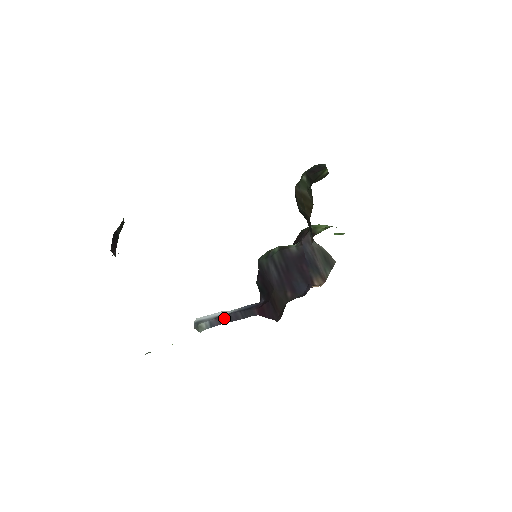
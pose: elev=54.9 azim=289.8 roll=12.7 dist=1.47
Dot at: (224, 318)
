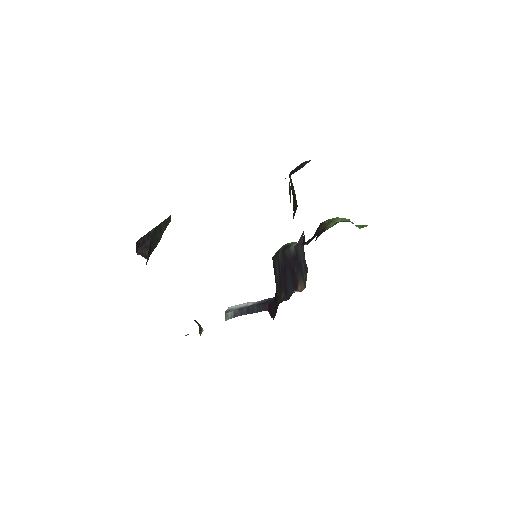
Dot at: (245, 310)
